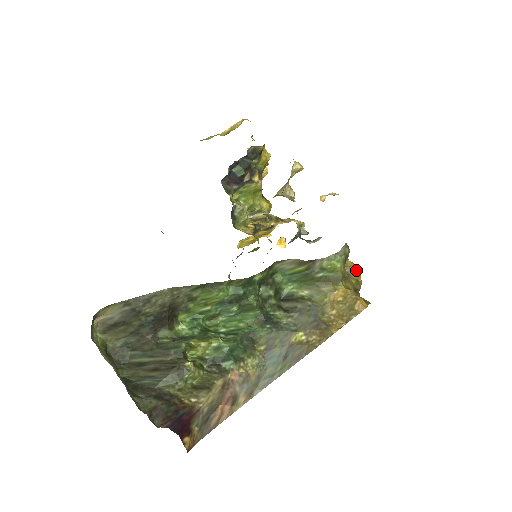
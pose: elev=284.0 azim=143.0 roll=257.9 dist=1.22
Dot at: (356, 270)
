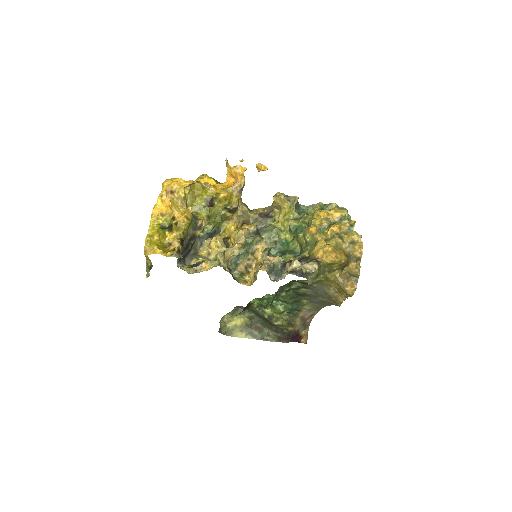
Dot at: (333, 262)
